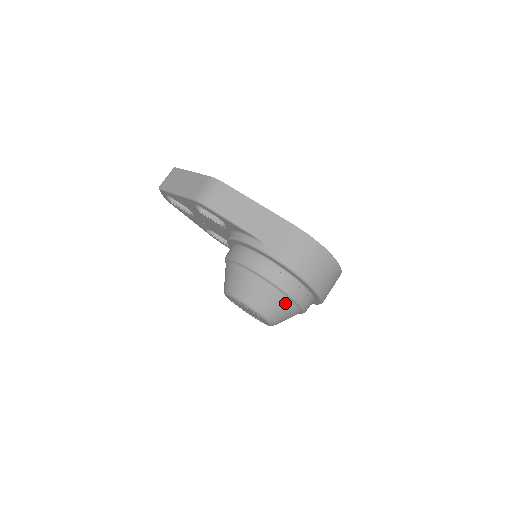
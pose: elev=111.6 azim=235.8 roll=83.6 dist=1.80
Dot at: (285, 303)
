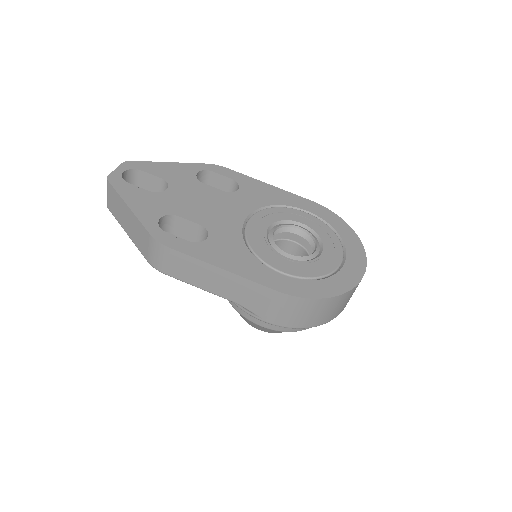
Dot at: occluded
